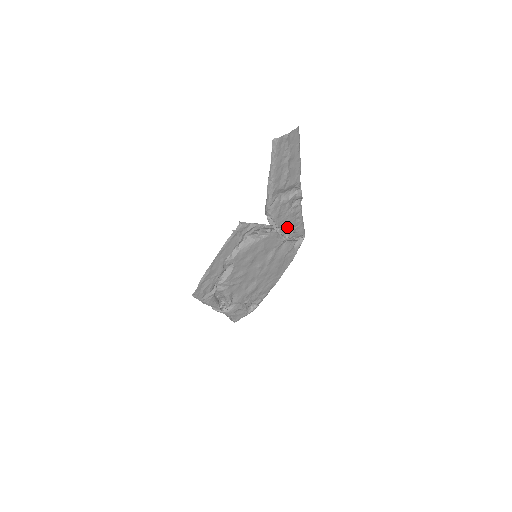
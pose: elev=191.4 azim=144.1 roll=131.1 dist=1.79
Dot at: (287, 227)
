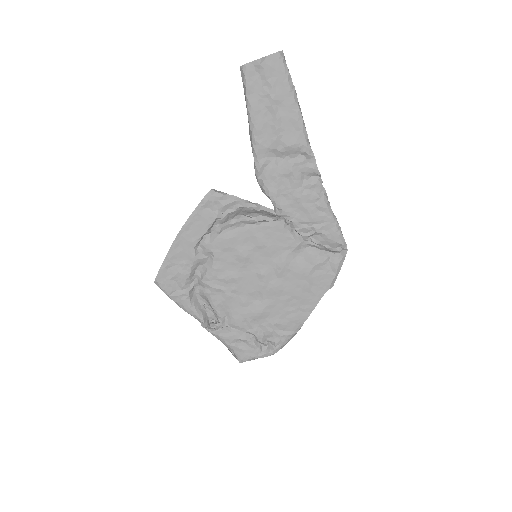
Dot at: (302, 219)
